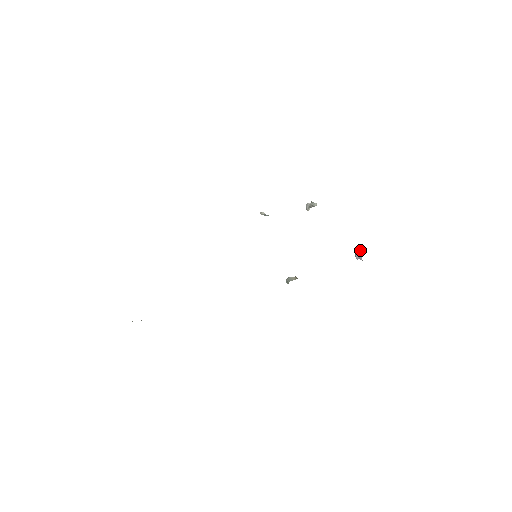
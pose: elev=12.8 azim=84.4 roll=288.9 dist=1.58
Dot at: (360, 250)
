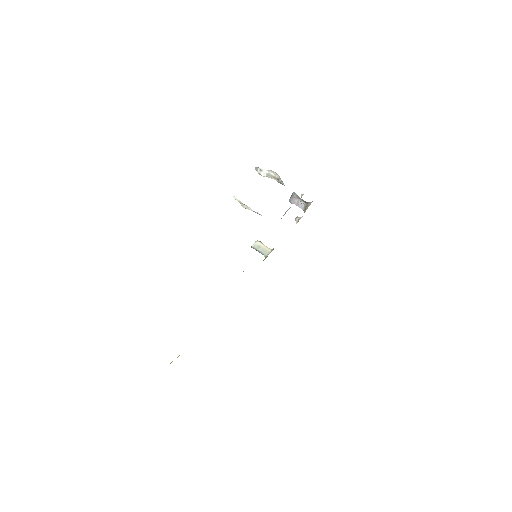
Dot at: (303, 203)
